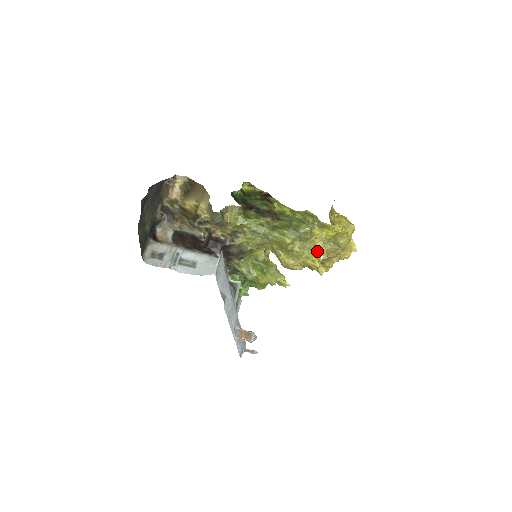
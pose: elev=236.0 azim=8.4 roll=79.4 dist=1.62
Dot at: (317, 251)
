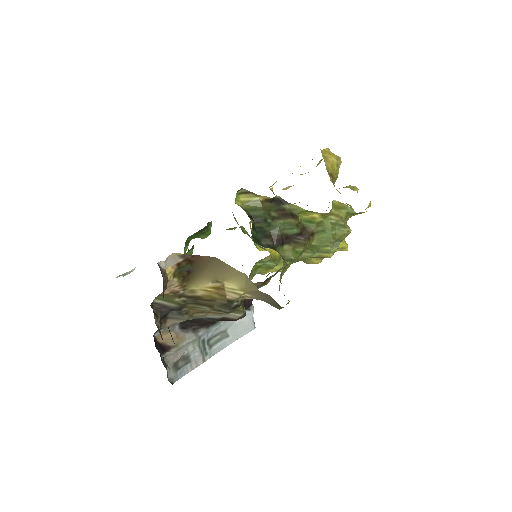
Dot at: occluded
